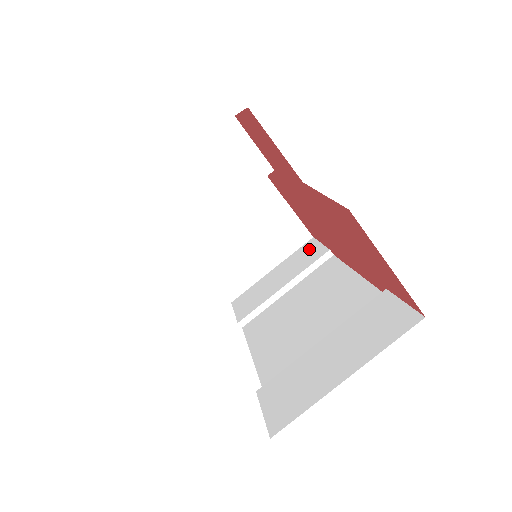
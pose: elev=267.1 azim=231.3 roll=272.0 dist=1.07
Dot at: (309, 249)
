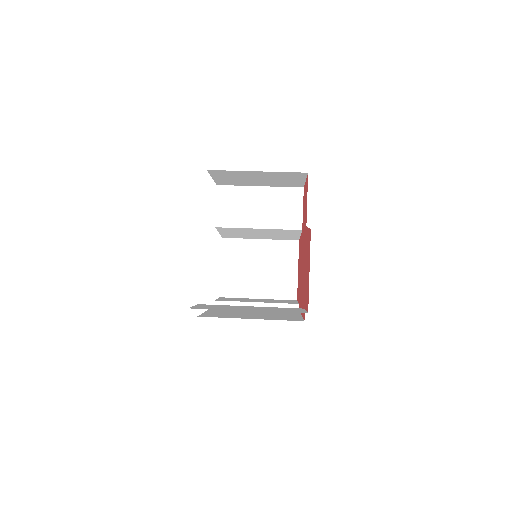
Dot at: (289, 301)
